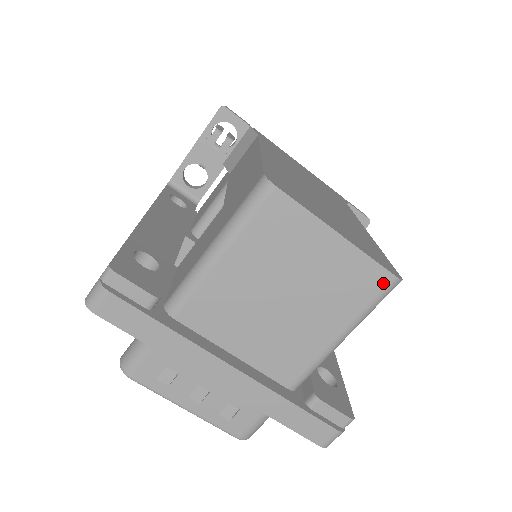
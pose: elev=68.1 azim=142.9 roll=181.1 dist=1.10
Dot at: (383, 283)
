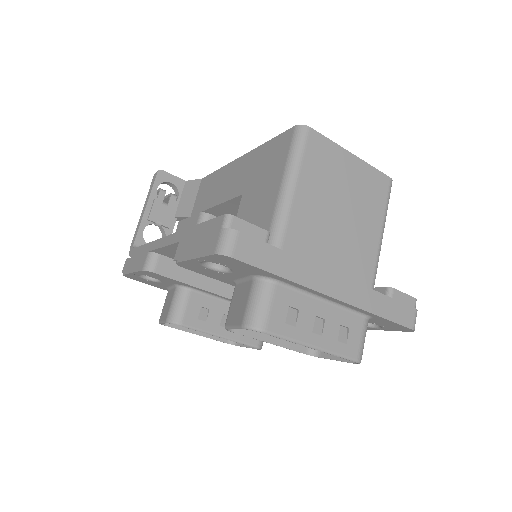
Dot at: (386, 184)
